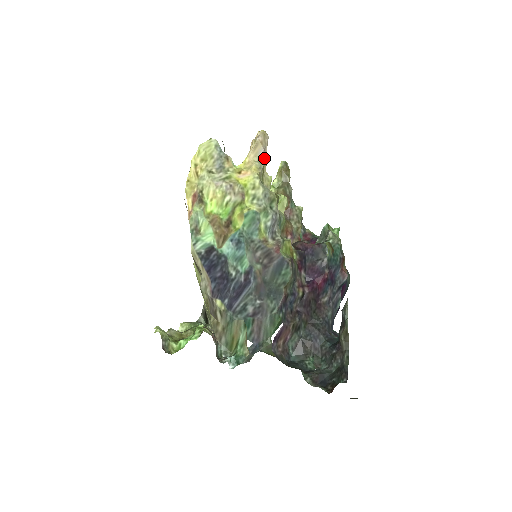
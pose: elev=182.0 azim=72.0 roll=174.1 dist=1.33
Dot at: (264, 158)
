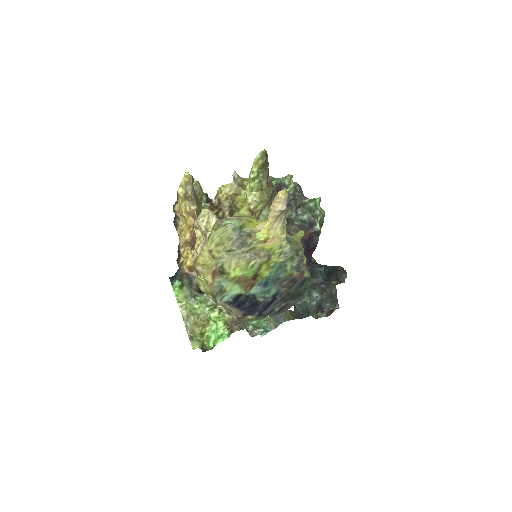
Dot at: (285, 215)
